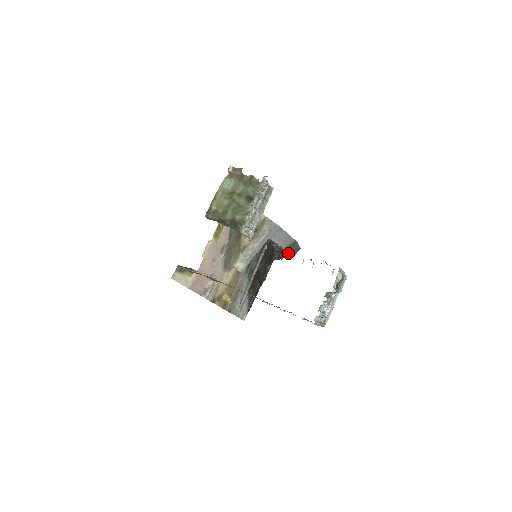
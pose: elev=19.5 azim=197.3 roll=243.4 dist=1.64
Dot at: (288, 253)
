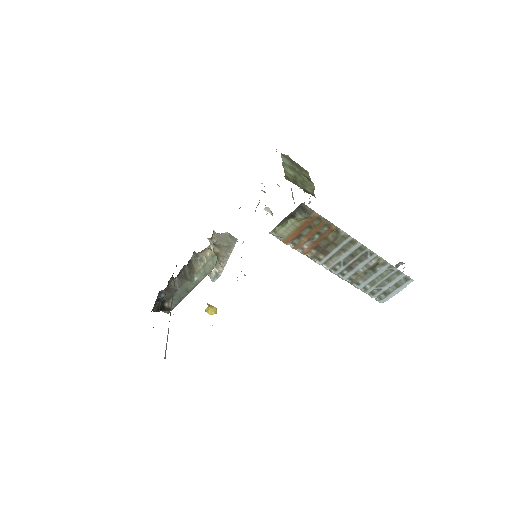
Dot at: (169, 304)
